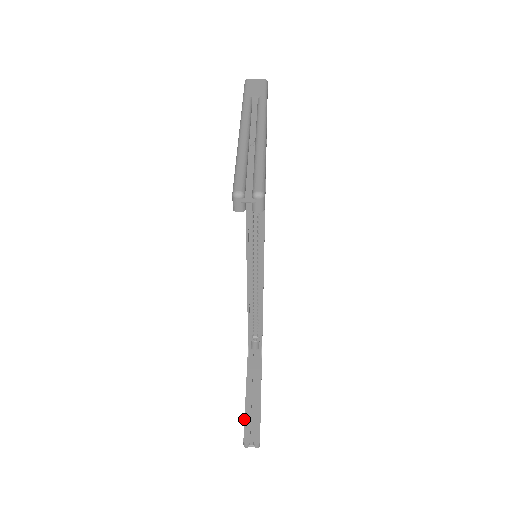
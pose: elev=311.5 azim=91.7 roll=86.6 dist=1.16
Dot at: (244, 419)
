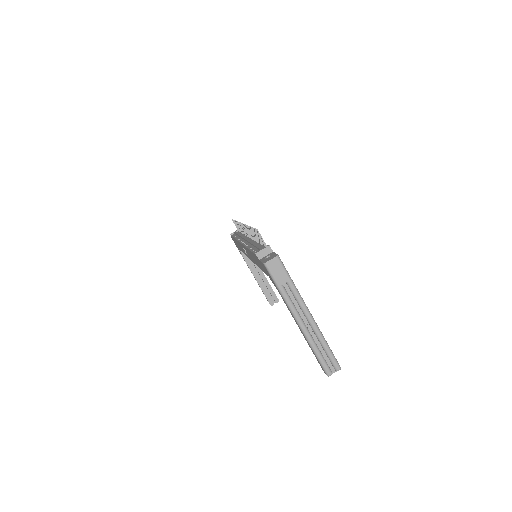
Dot at: (264, 294)
